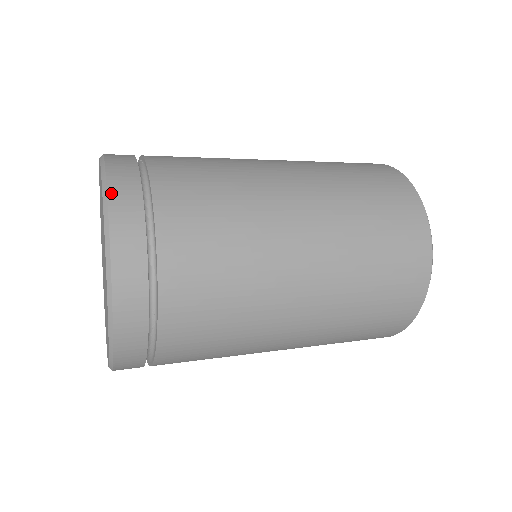
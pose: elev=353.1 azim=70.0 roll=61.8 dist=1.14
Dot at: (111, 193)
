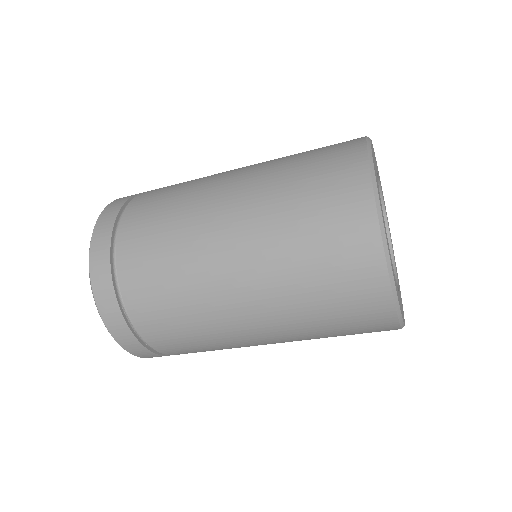
Dot at: (98, 222)
